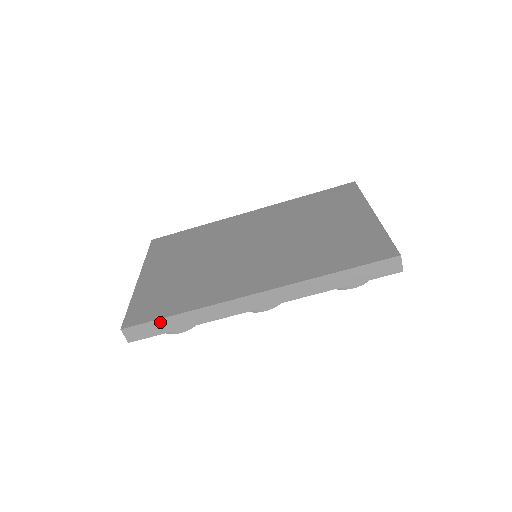
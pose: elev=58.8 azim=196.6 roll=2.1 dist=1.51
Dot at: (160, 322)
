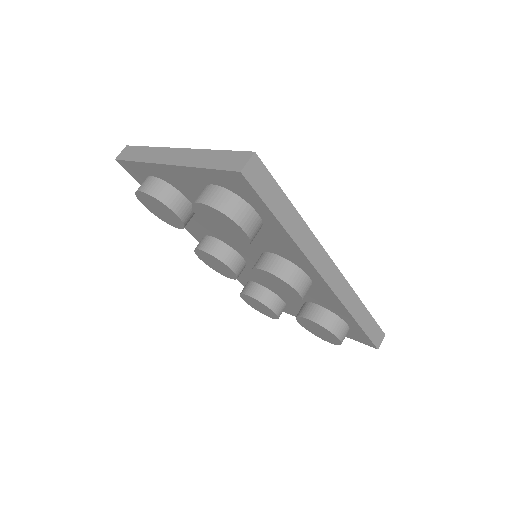
Dot at: (280, 195)
